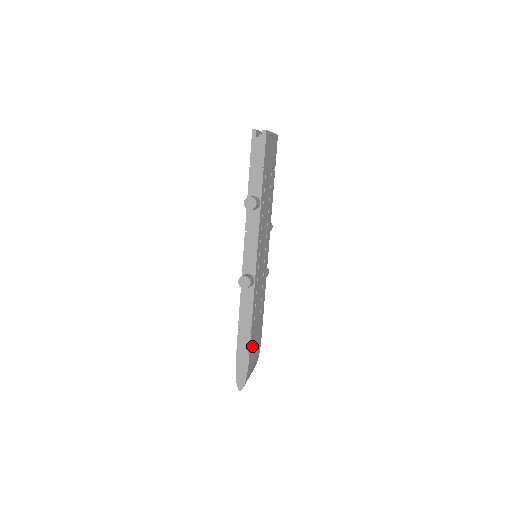
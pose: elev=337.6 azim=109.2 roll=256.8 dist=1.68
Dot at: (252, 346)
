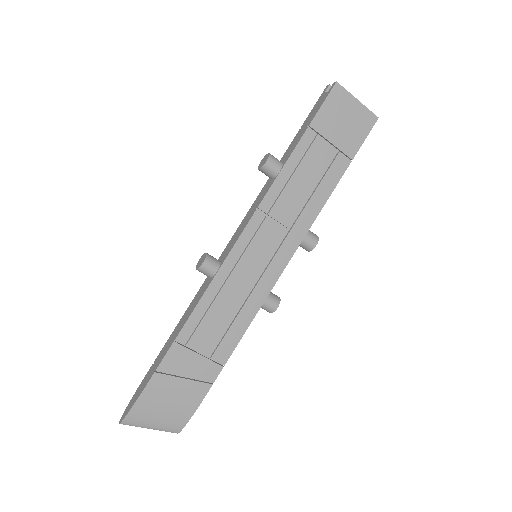
Dot at: (170, 371)
